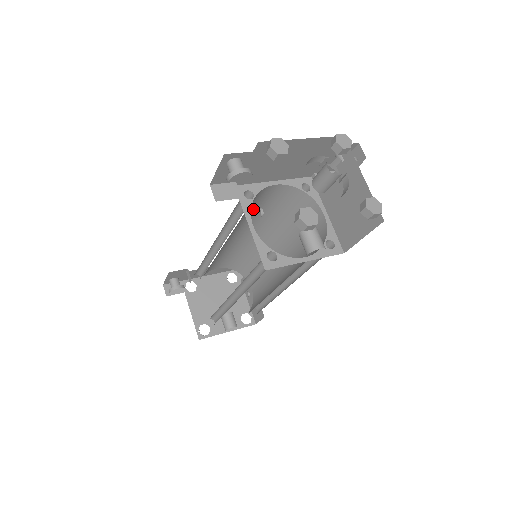
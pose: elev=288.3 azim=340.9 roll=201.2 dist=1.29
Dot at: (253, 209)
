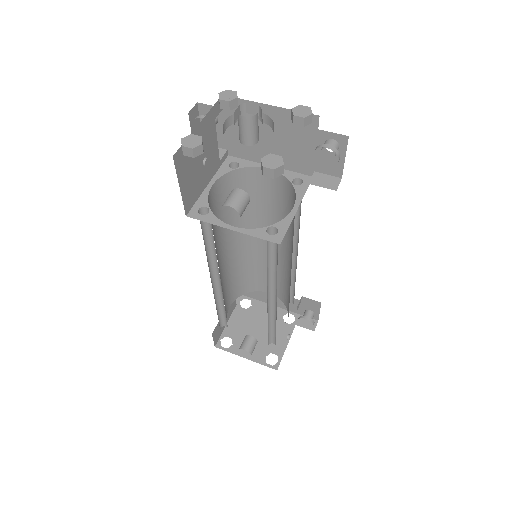
Dot at: (261, 201)
